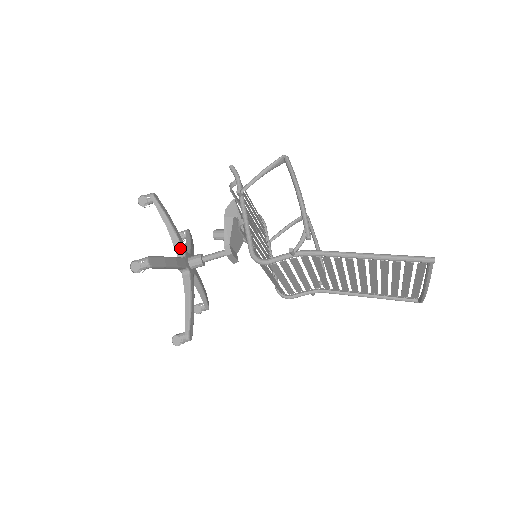
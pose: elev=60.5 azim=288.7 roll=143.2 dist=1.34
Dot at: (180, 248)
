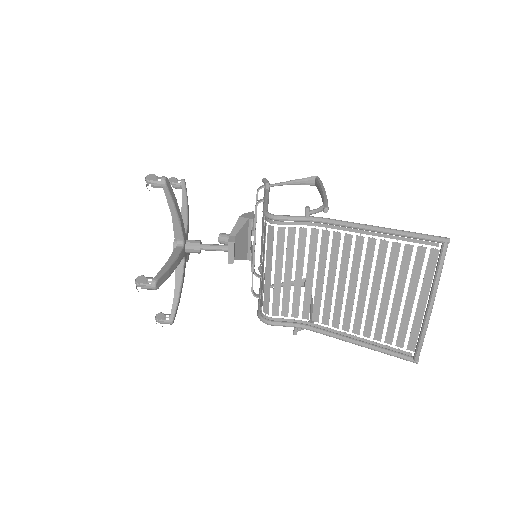
Dot at: (185, 227)
